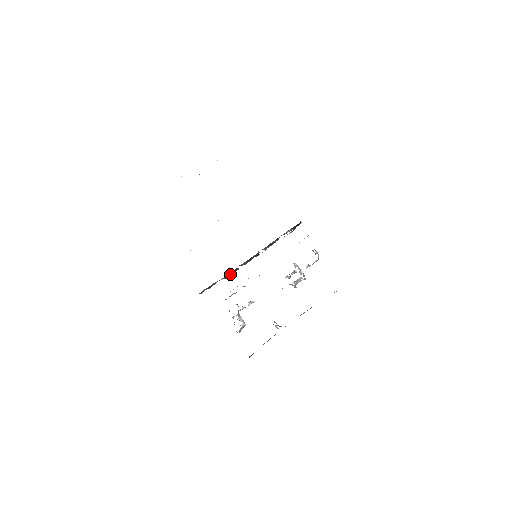
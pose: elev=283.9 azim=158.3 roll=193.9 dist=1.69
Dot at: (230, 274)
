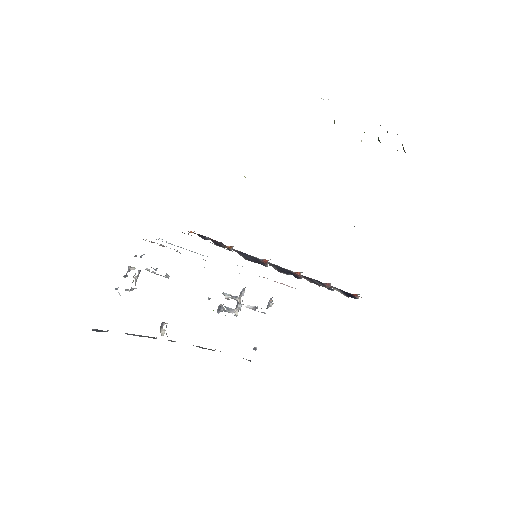
Dot at: (248, 257)
